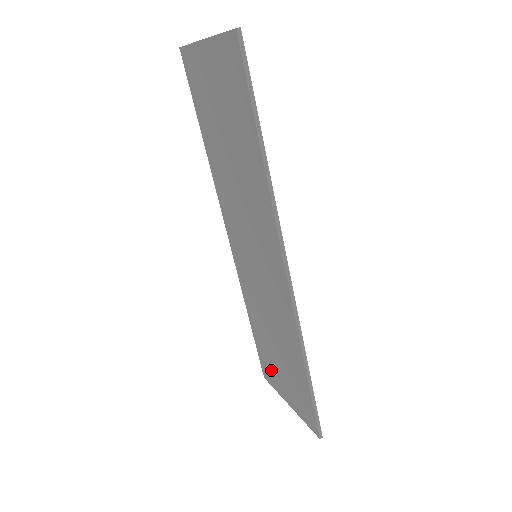
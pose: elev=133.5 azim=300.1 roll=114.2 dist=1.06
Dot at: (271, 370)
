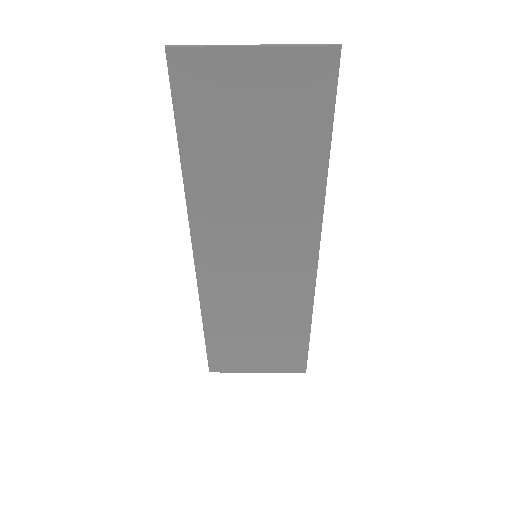
Dot at: (233, 357)
